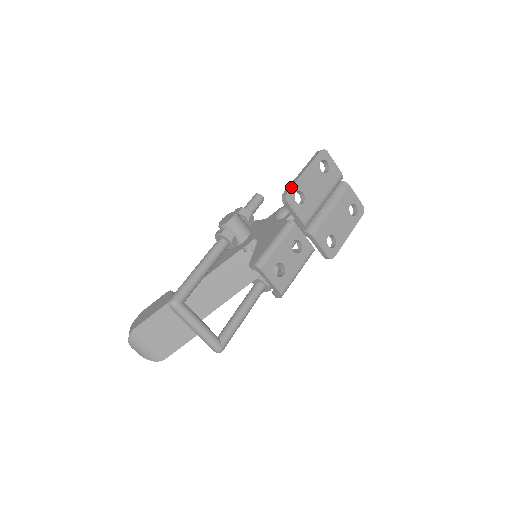
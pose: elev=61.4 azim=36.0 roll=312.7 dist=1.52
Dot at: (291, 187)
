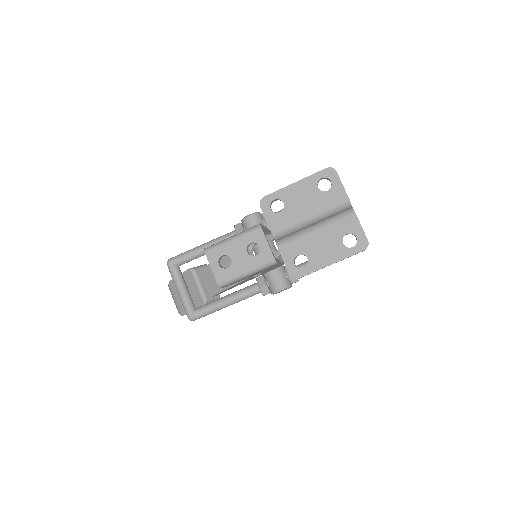
Dot at: (271, 193)
